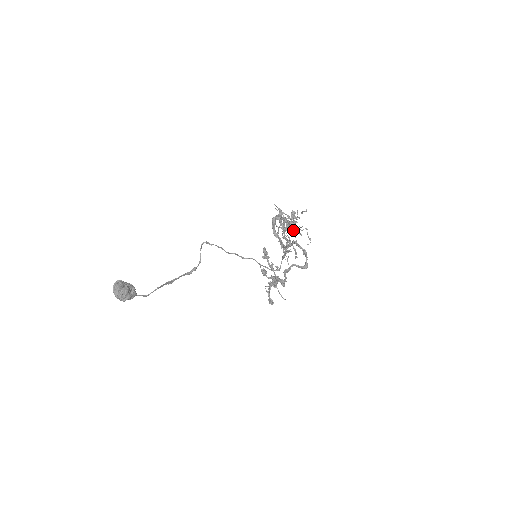
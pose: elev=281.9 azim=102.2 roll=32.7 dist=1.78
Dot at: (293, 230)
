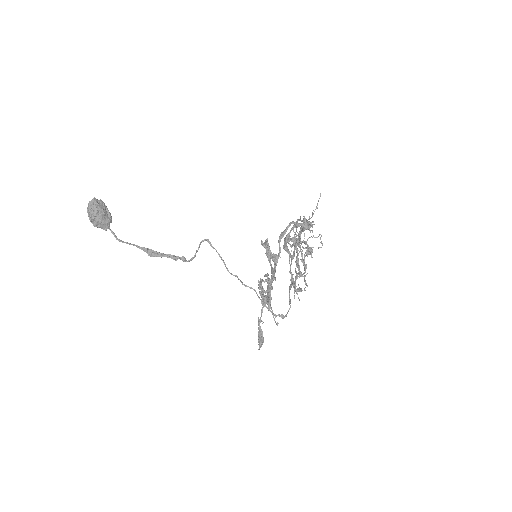
Dot at: (303, 221)
